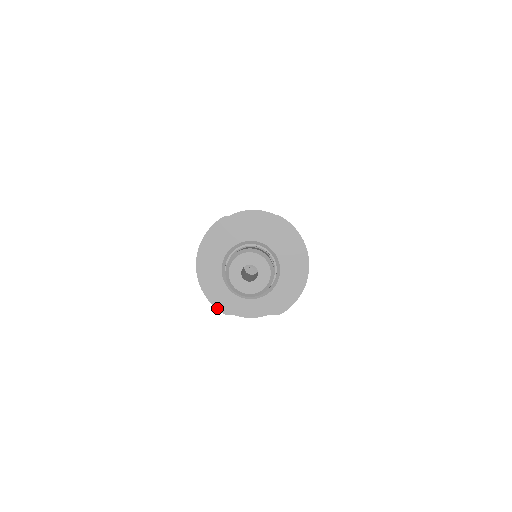
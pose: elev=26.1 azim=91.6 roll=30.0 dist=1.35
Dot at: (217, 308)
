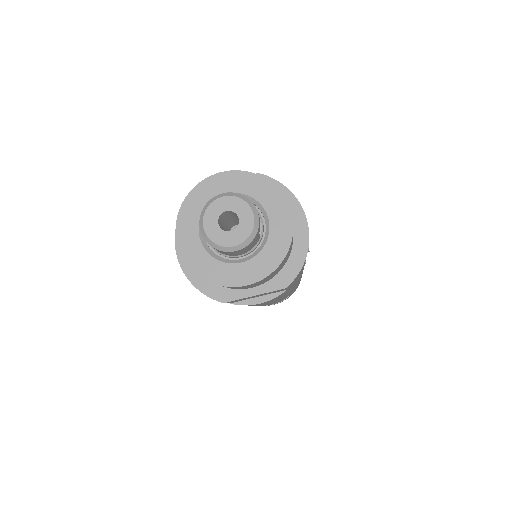
Dot at: (210, 297)
